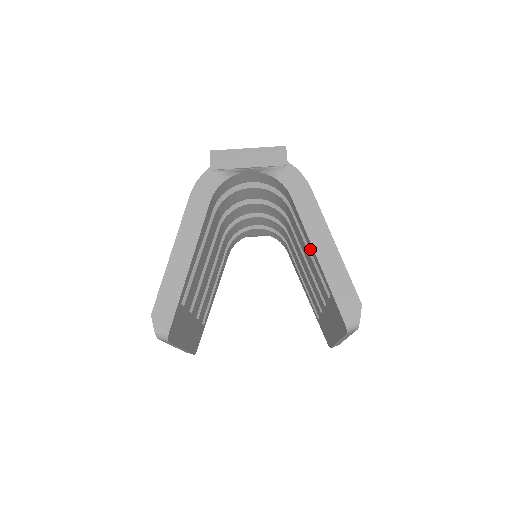
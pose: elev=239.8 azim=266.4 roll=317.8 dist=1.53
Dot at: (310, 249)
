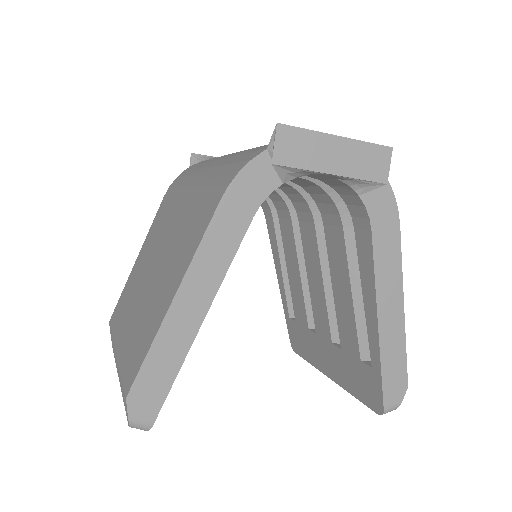
Dot at: (364, 302)
